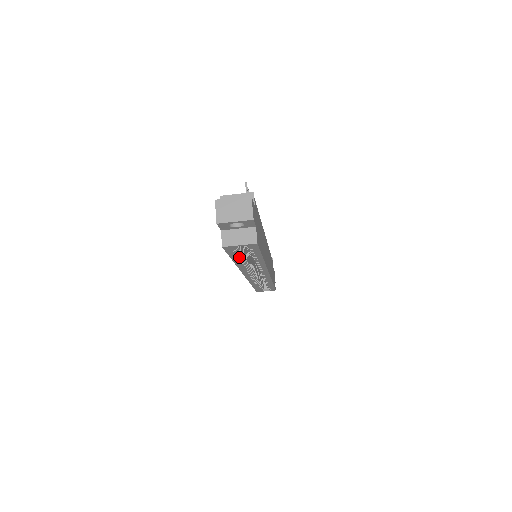
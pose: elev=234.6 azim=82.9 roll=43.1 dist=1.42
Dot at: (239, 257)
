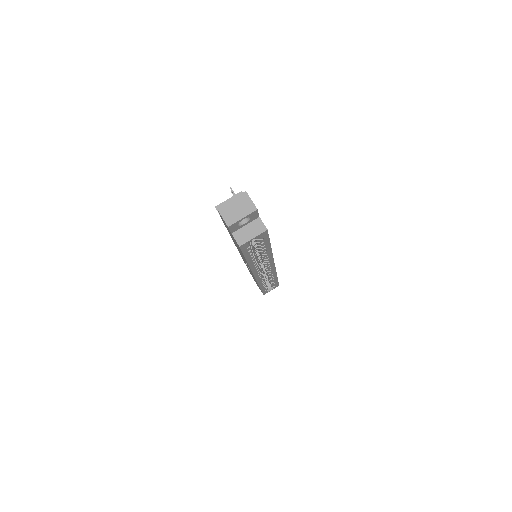
Dot at: (252, 254)
